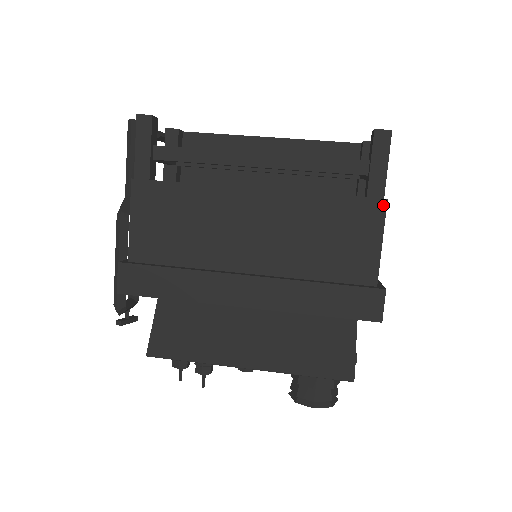
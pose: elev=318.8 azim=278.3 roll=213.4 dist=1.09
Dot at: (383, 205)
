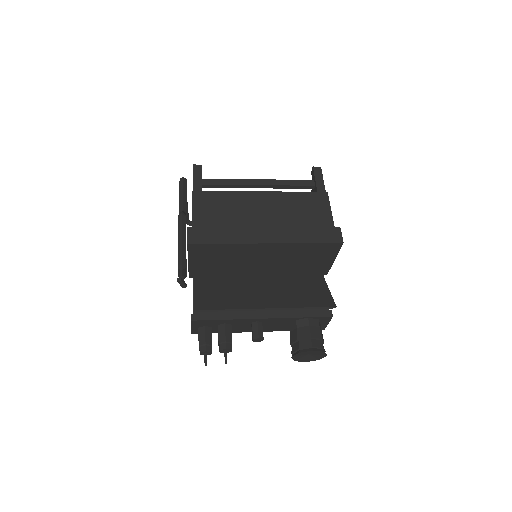
Dot at: (326, 195)
